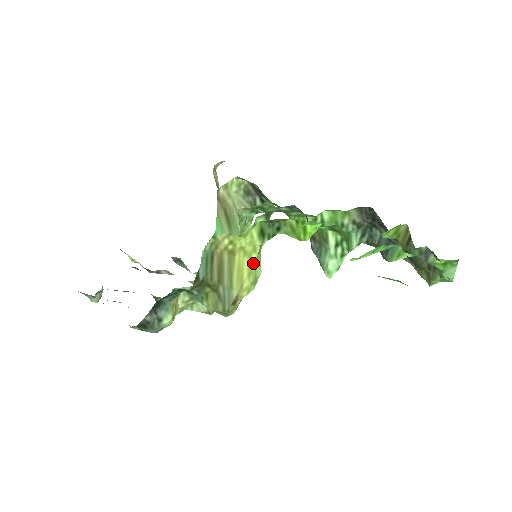
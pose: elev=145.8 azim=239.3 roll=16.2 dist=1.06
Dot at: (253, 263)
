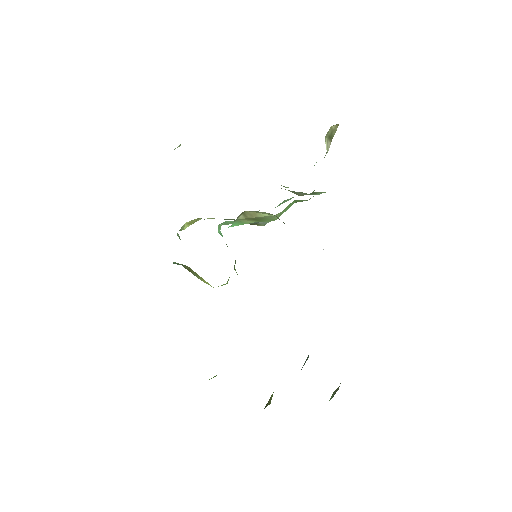
Dot at: occluded
